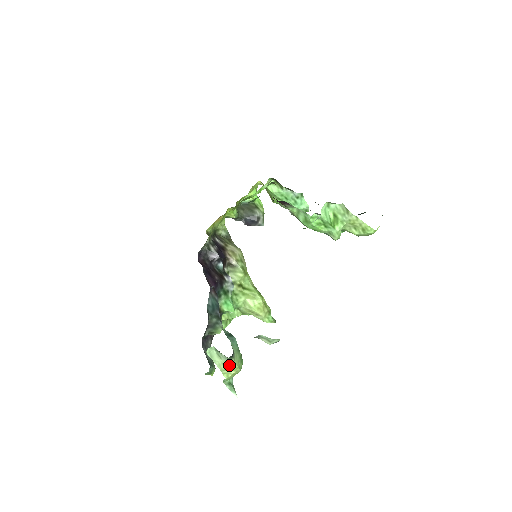
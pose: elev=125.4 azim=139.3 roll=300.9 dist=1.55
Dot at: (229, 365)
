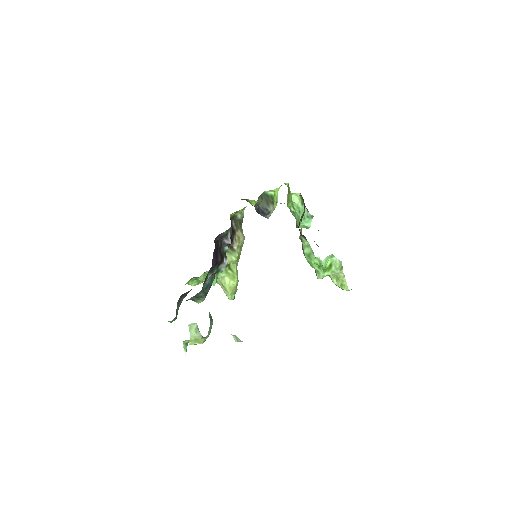
Dot at: (199, 339)
